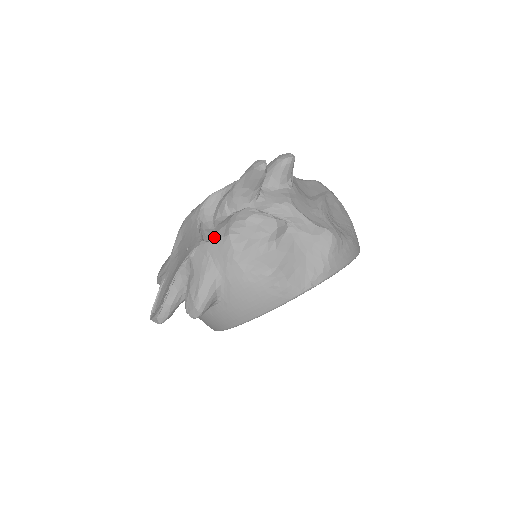
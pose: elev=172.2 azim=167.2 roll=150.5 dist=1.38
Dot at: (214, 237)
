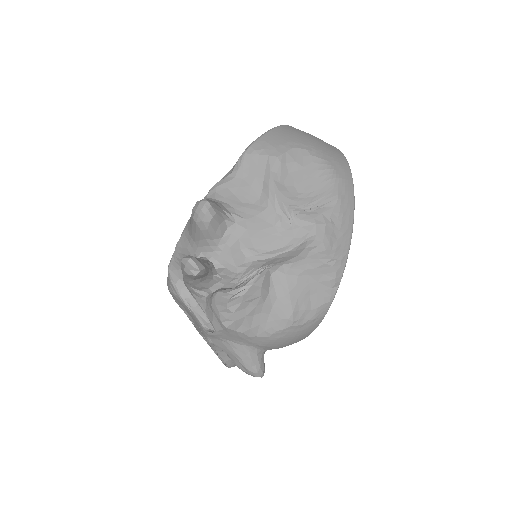
Dot at: (215, 330)
